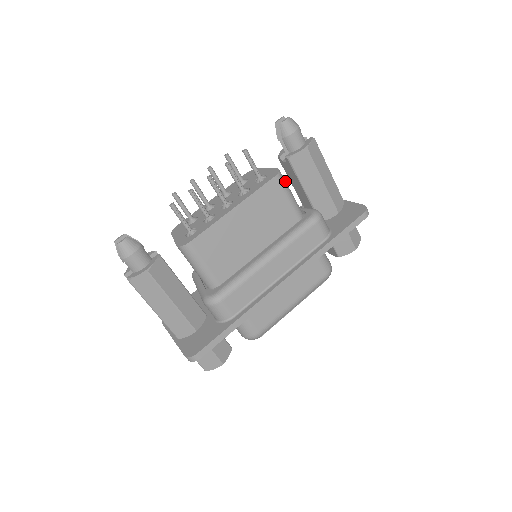
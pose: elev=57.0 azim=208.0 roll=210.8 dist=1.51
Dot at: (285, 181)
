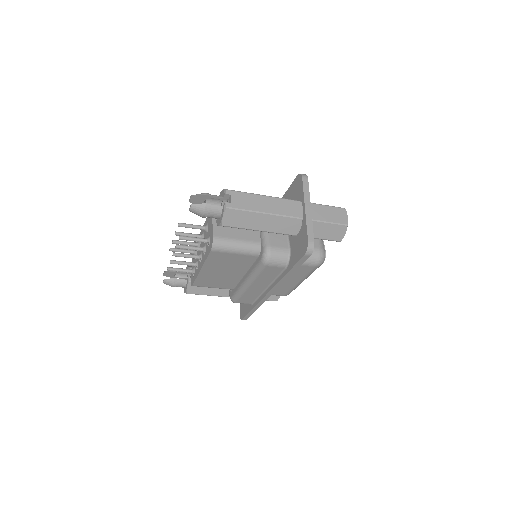
Dot at: (224, 244)
